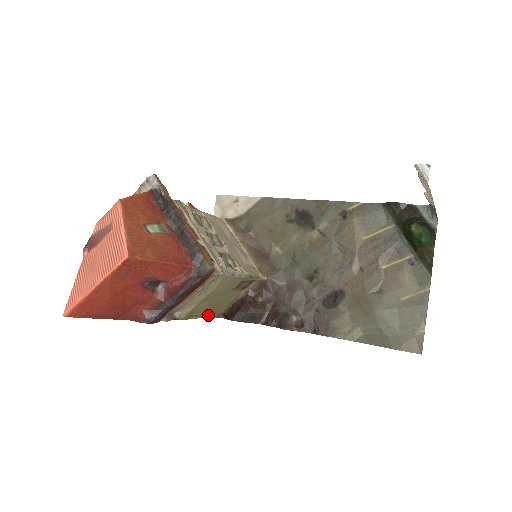
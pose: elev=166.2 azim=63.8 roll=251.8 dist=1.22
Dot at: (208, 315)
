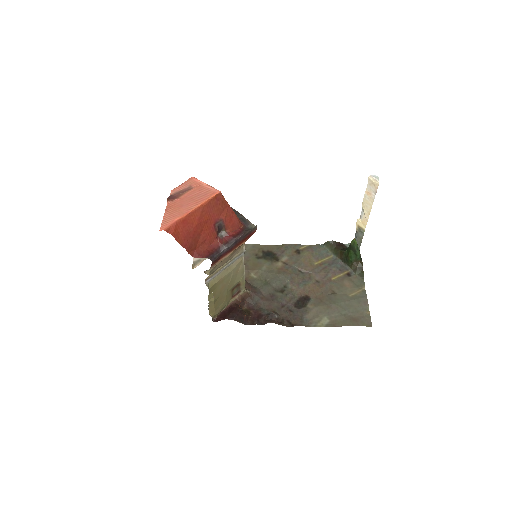
Dot at: (211, 309)
